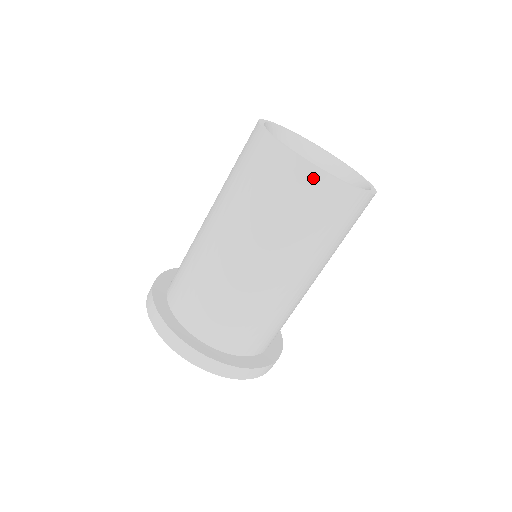
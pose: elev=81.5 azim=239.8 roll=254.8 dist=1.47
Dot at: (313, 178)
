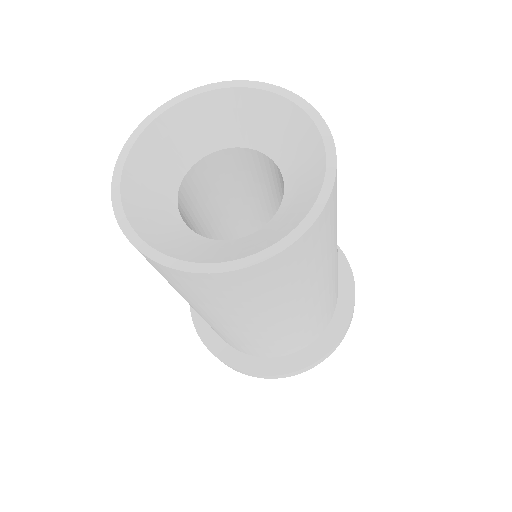
Dot at: (258, 271)
